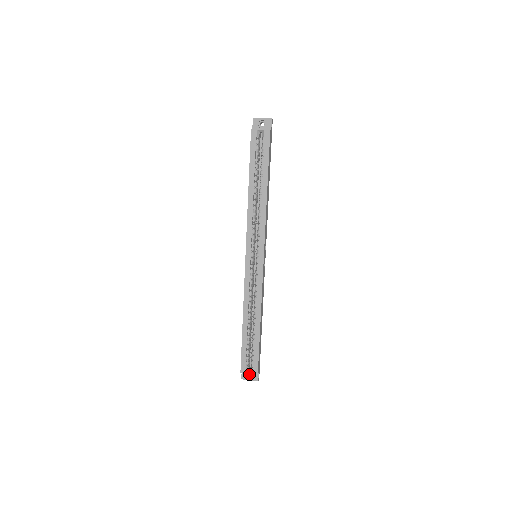
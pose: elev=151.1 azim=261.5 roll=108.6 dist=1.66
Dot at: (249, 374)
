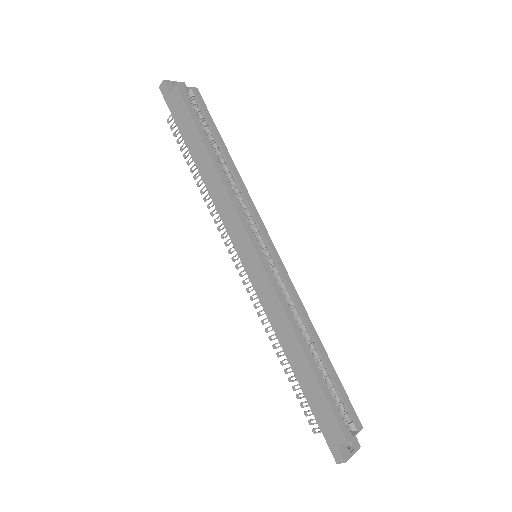
Dot at: occluded
